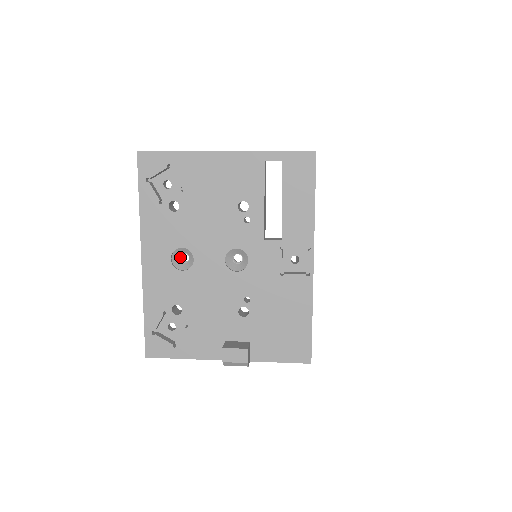
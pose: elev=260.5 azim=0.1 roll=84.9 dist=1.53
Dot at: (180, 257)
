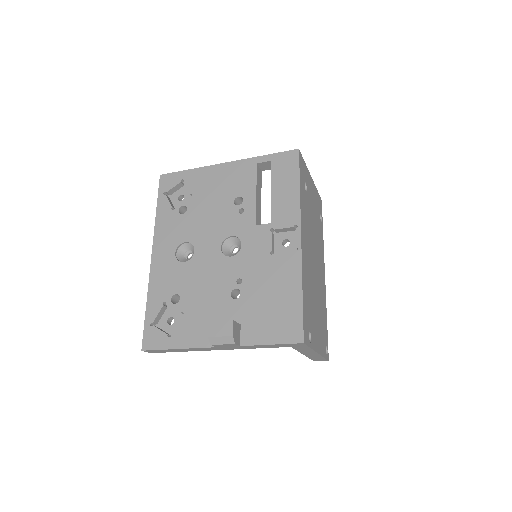
Dot at: (186, 257)
